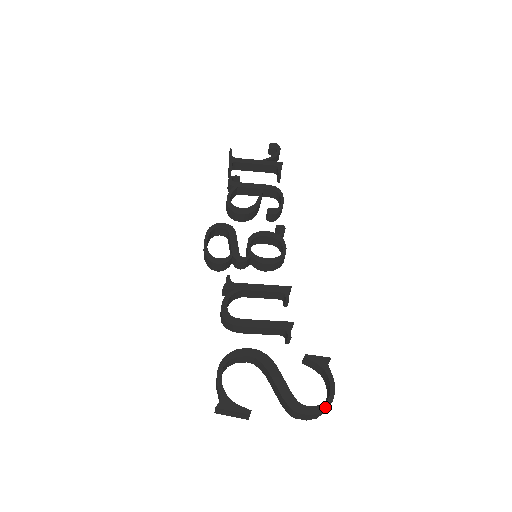
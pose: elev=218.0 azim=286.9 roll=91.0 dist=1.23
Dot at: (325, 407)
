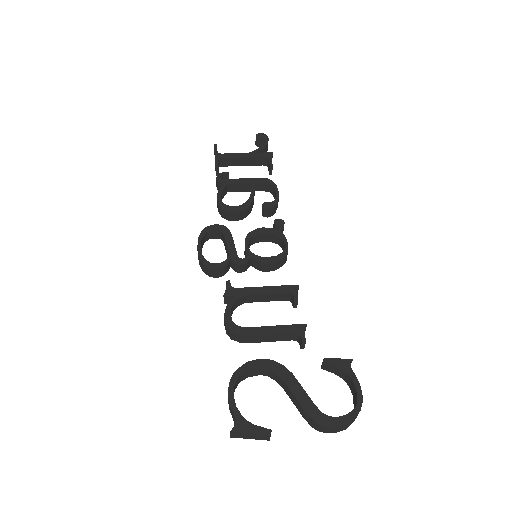
Dot at: (354, 416)
